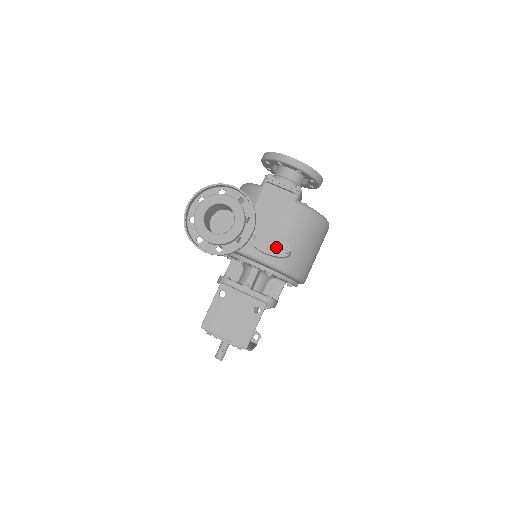
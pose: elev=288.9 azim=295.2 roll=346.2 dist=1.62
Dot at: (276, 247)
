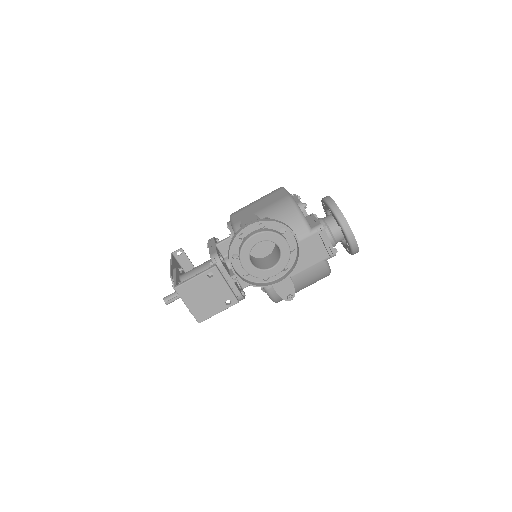
Dot at: (285, 290)
